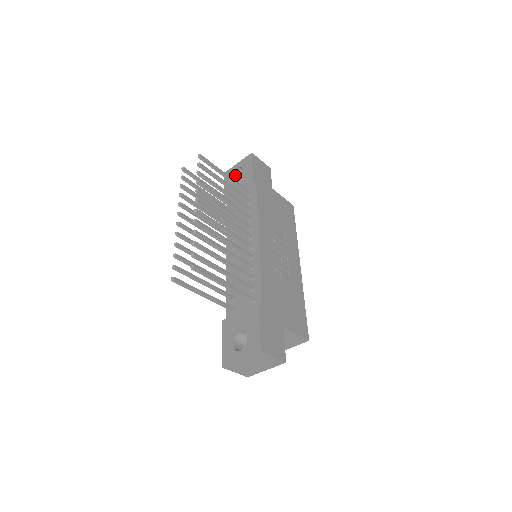
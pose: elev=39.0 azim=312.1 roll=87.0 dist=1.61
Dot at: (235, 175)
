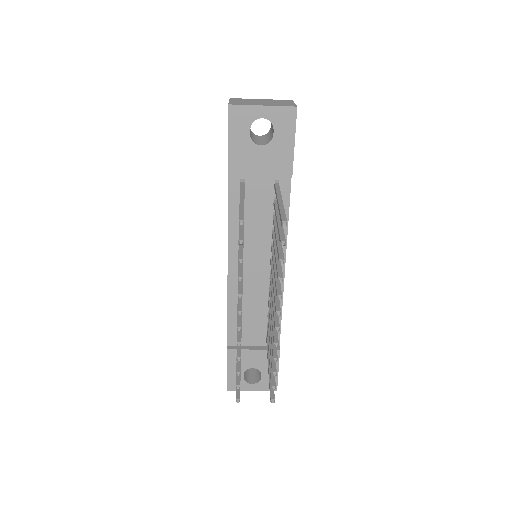
Dot at: (251, 124)
